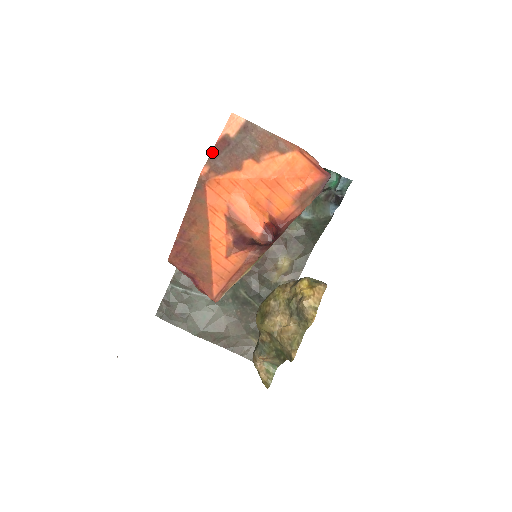
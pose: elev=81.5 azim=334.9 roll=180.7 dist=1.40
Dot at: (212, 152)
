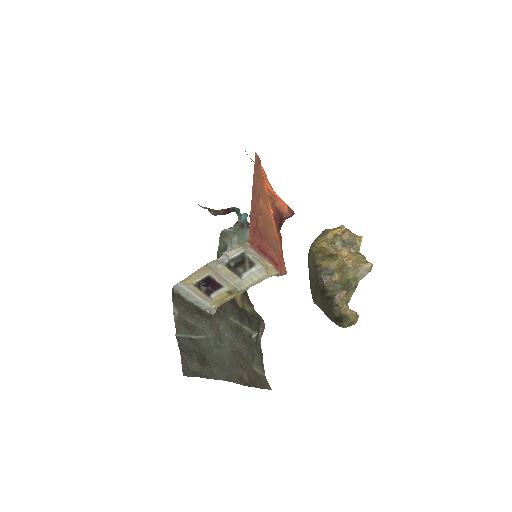
Dot at: occluded
